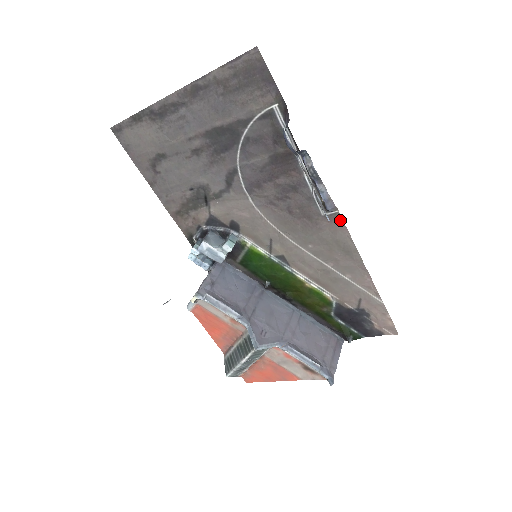
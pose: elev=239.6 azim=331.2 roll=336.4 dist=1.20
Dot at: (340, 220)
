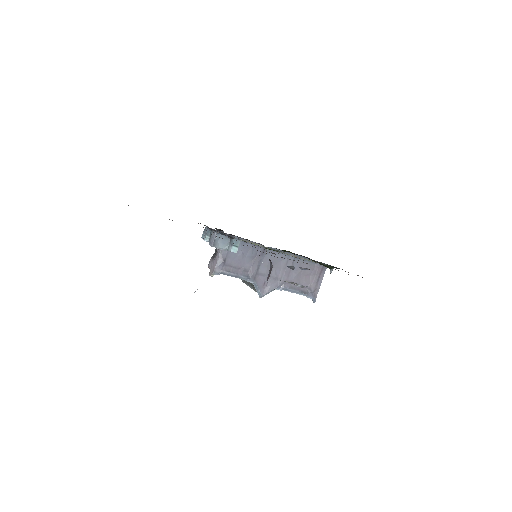
Dot at: occluded
